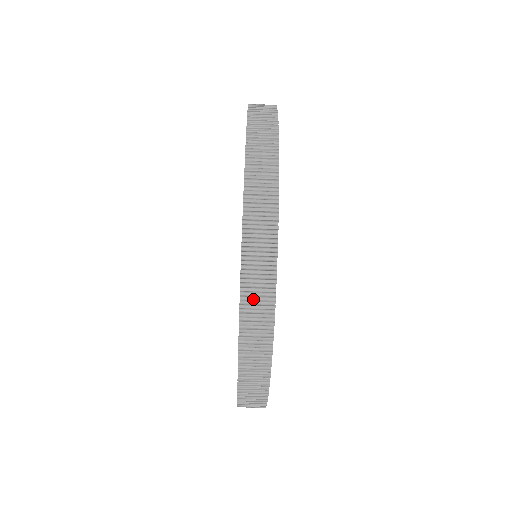
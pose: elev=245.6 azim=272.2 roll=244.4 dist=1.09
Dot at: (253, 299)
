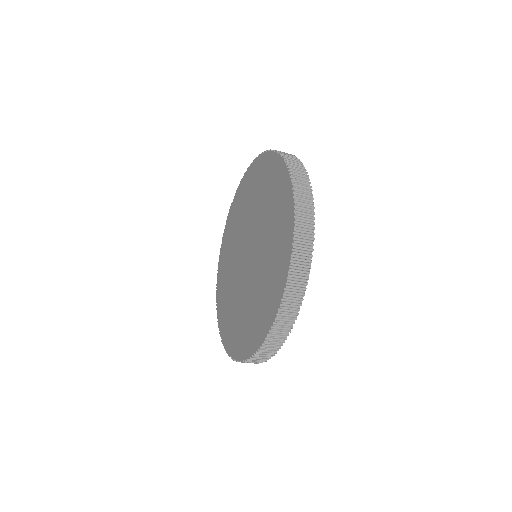
Dot at: (274, 338)
